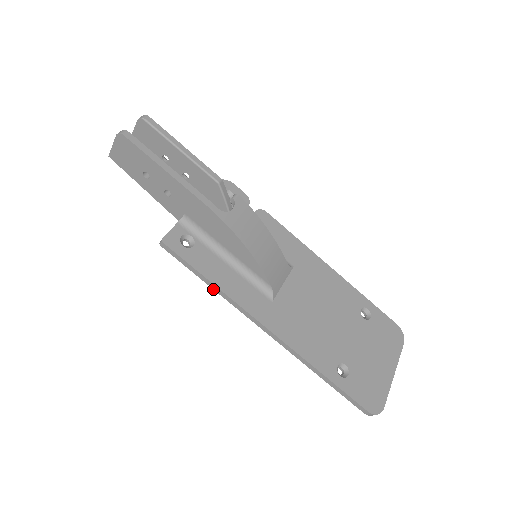
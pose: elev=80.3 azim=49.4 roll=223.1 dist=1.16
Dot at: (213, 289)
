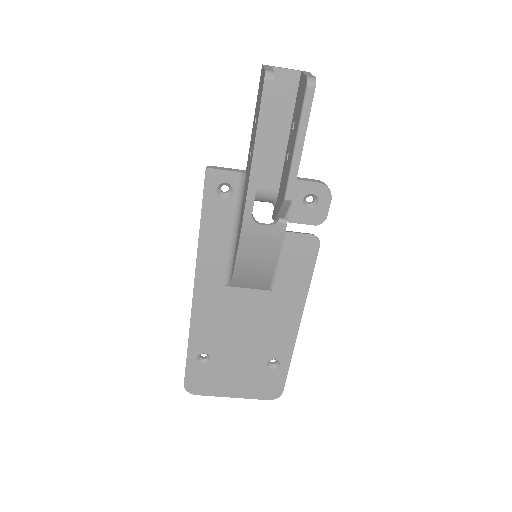
Dot at: (199, 232)
